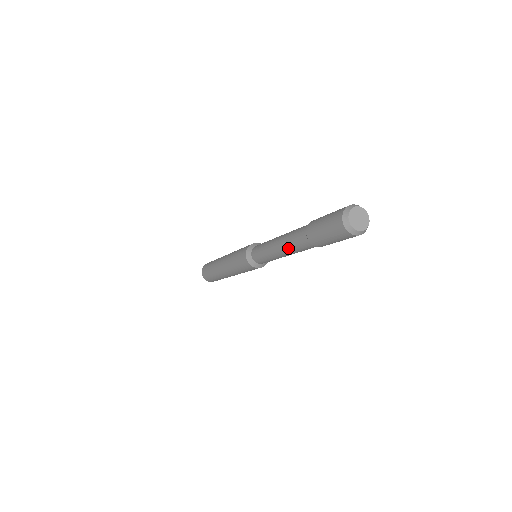
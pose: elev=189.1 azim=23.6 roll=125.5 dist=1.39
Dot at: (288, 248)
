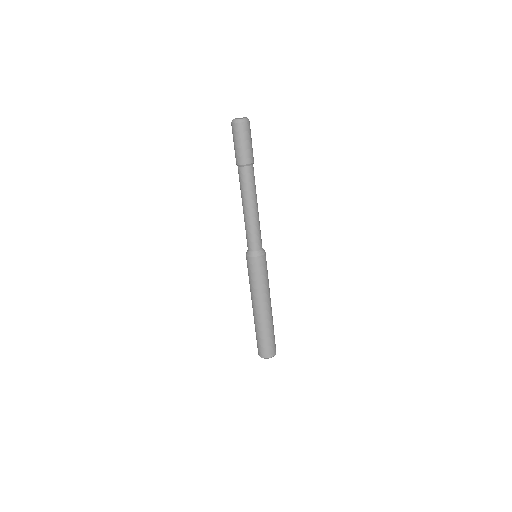
Dot at: (248, 195)
